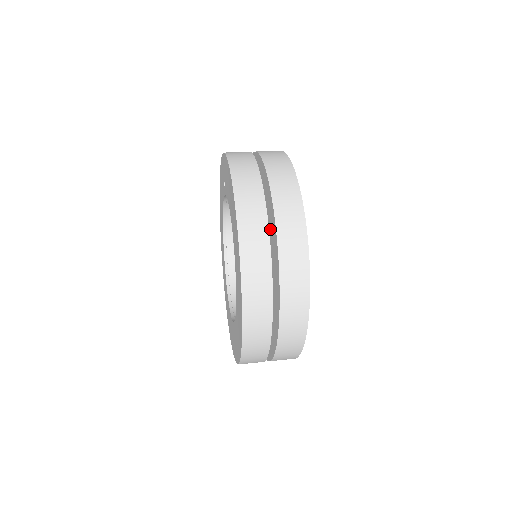
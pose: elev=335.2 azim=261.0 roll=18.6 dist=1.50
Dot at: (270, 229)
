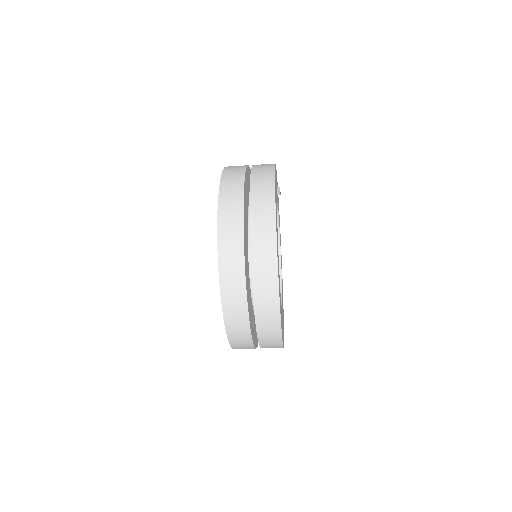
Dot at: occluded
